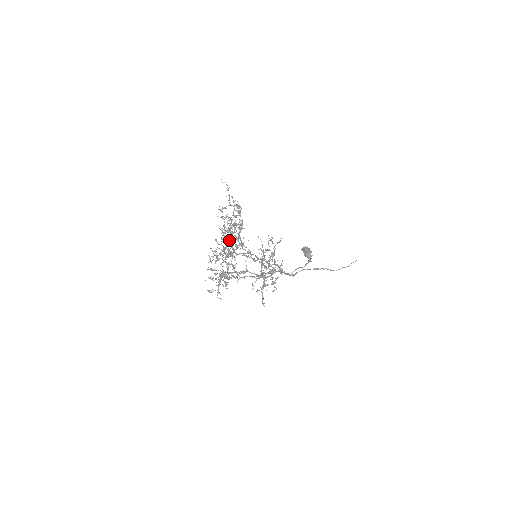
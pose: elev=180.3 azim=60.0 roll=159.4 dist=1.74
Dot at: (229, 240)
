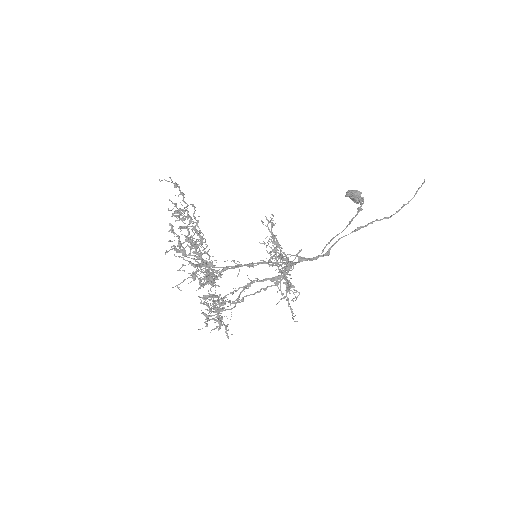
Dot at: occluded
